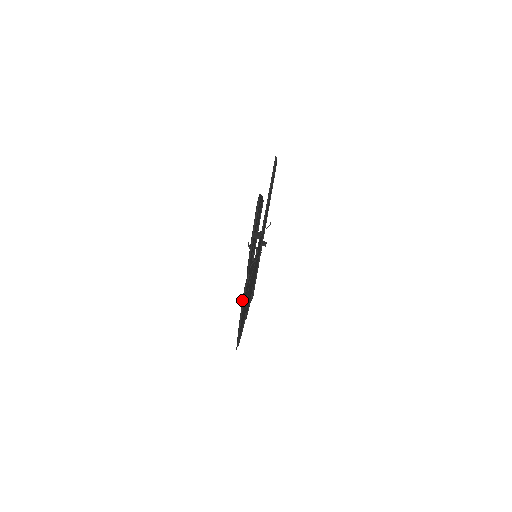
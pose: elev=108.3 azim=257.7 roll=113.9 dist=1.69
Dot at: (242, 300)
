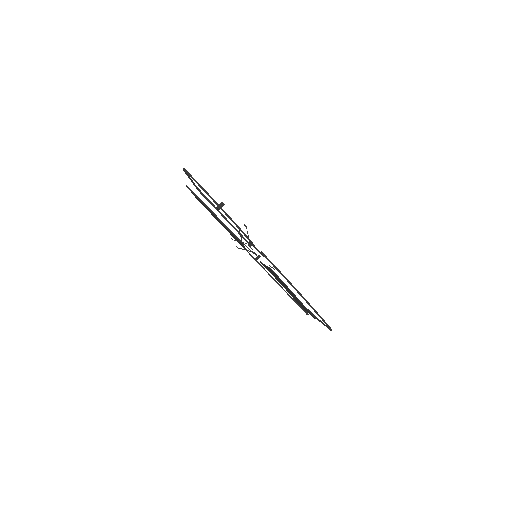
Dot at: occluded
